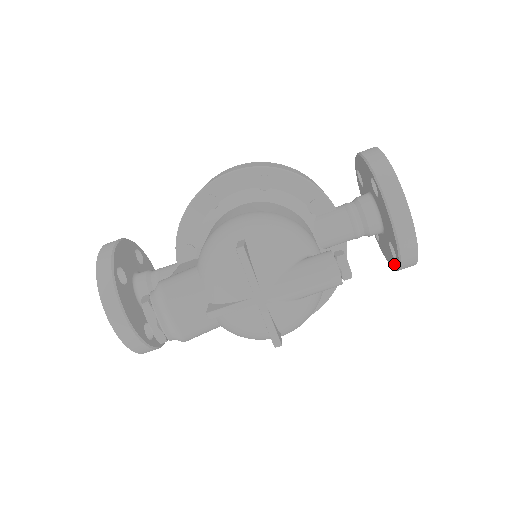
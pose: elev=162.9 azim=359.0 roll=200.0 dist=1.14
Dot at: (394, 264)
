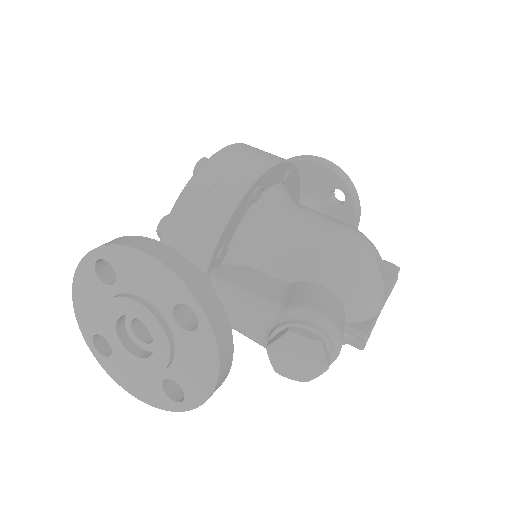
Dot at: occluded
